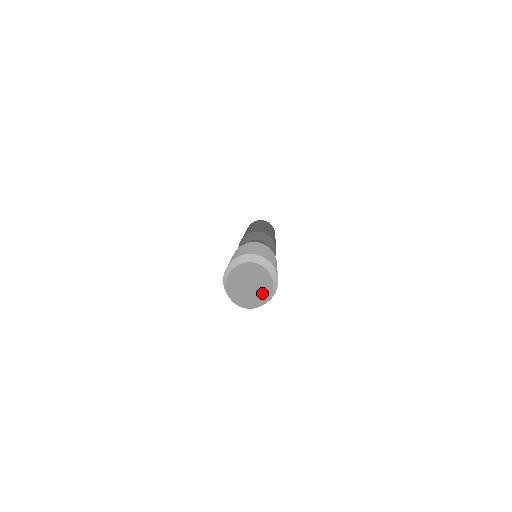
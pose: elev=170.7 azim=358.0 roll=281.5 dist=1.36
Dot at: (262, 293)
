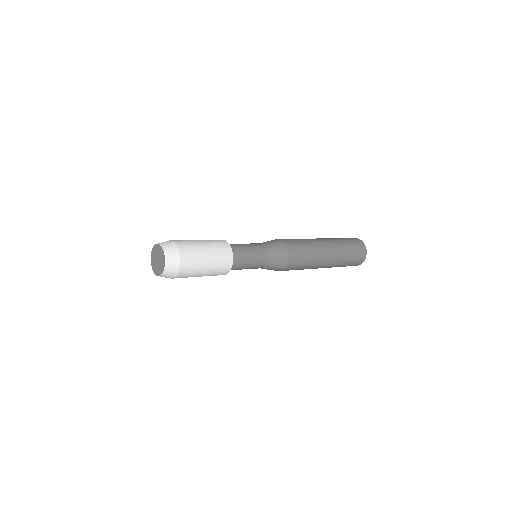
Dot at: (159, 270)
